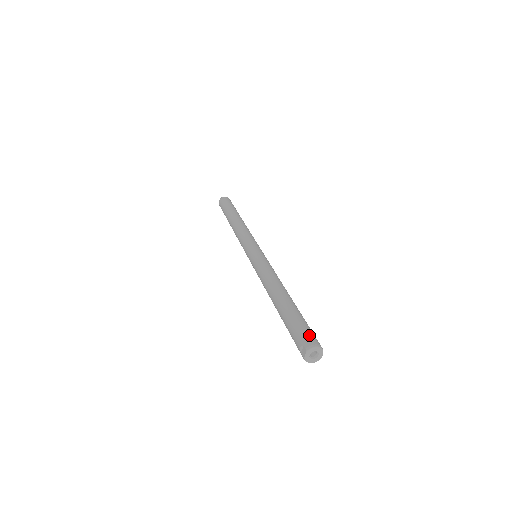
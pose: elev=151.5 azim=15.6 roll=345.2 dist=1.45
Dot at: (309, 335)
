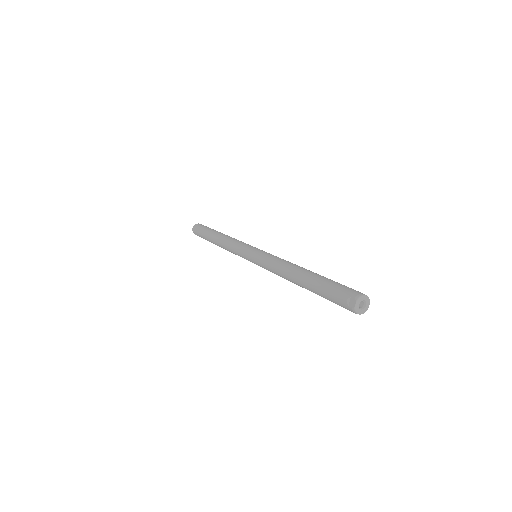
Dot at: (352, 289)
